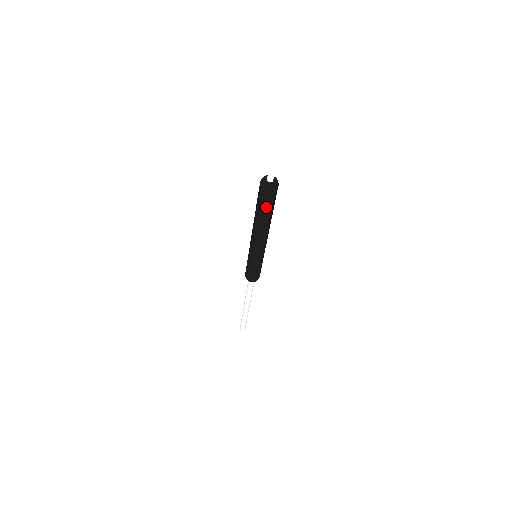
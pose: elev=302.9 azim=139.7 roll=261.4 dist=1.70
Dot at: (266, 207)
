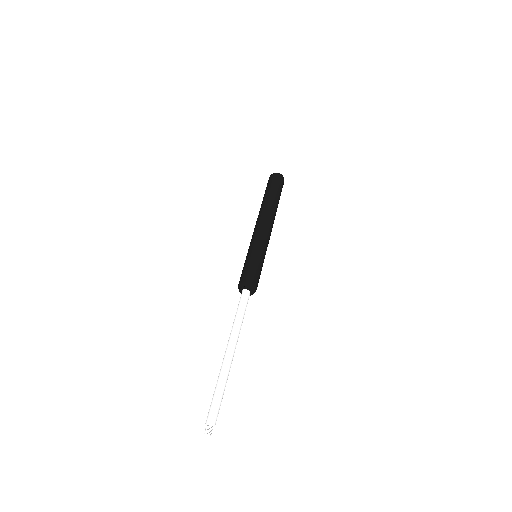
Dot at: (277, 190)
